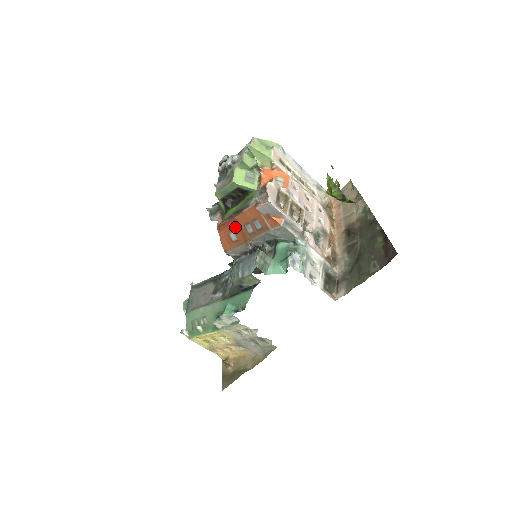
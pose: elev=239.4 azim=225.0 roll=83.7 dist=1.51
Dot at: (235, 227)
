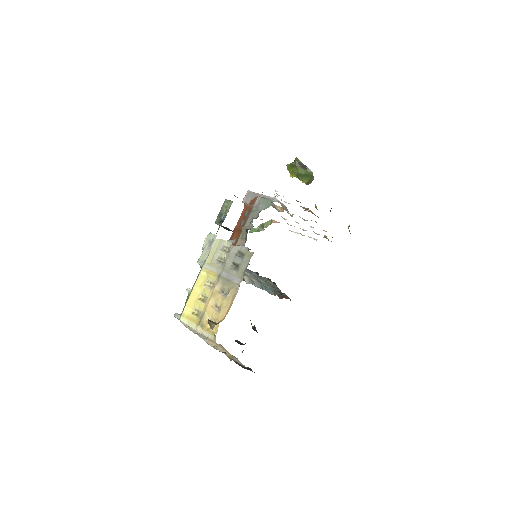
Dot at: (235, 234)
